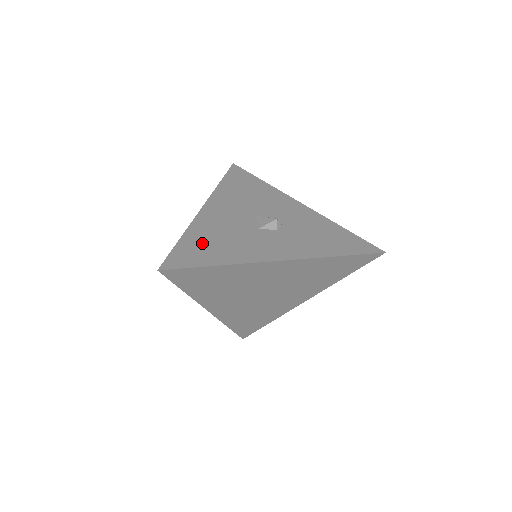
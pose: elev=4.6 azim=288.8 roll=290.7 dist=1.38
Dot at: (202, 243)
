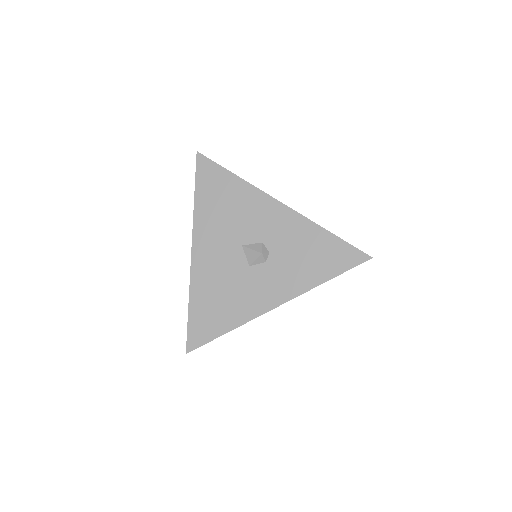
Dot at: (207, 307)
